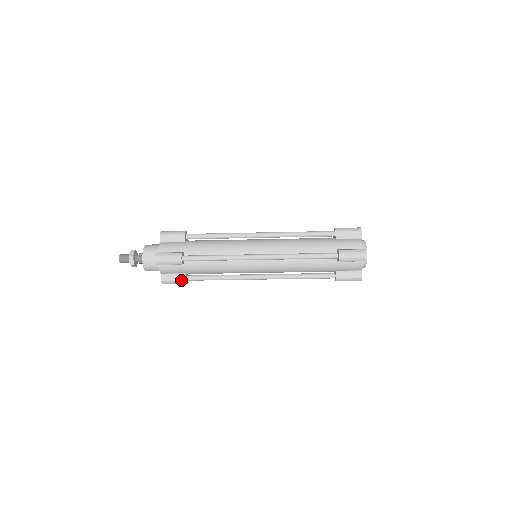
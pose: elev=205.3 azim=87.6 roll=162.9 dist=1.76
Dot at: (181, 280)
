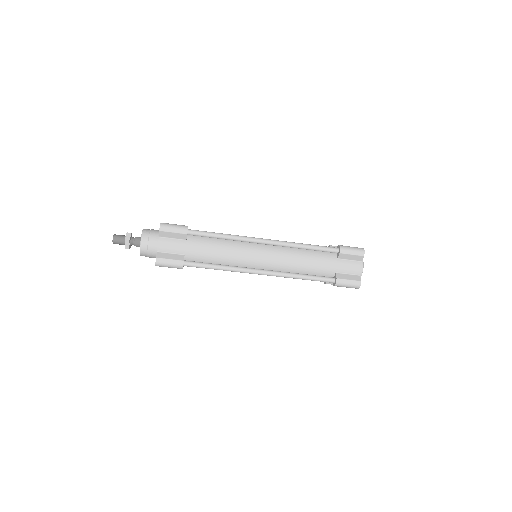
Dot at: (178, 259)
